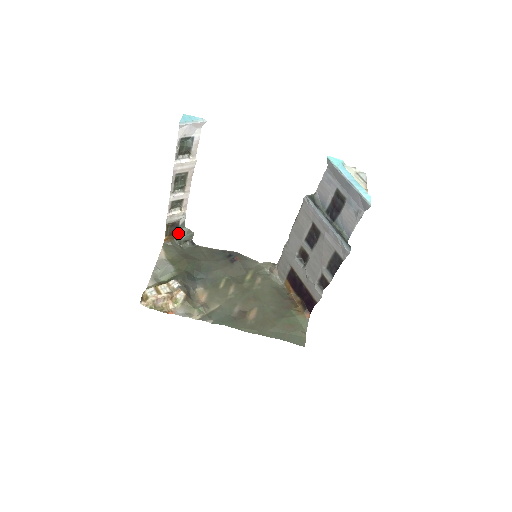
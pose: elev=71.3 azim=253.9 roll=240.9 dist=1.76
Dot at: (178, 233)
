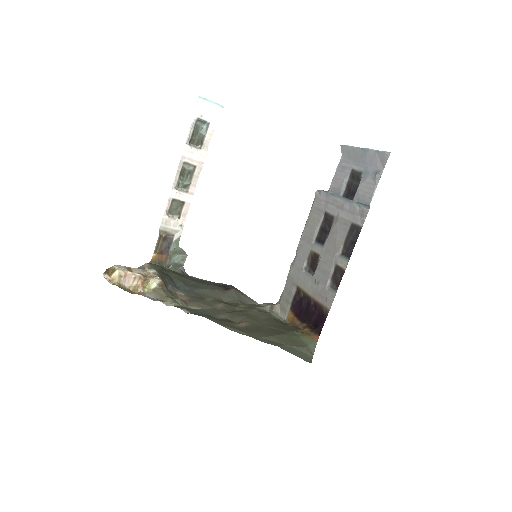
Dot at: (169, 253)
